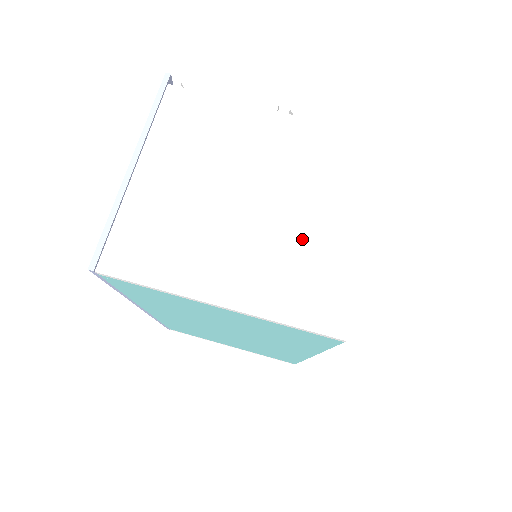
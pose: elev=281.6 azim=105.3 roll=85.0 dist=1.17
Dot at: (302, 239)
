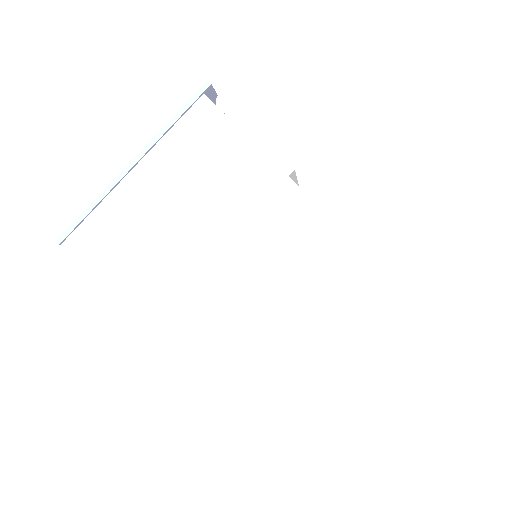
Dot at: (235, 314)
